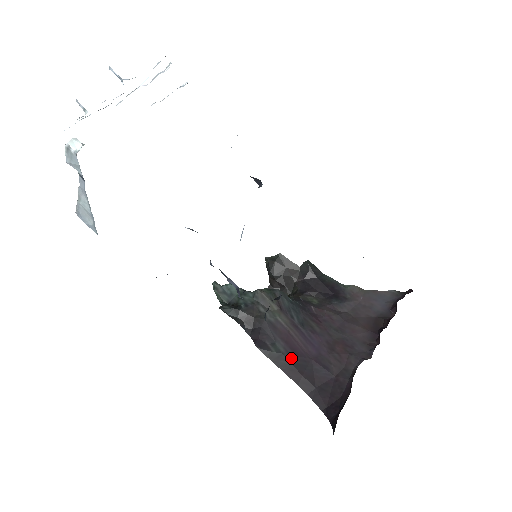
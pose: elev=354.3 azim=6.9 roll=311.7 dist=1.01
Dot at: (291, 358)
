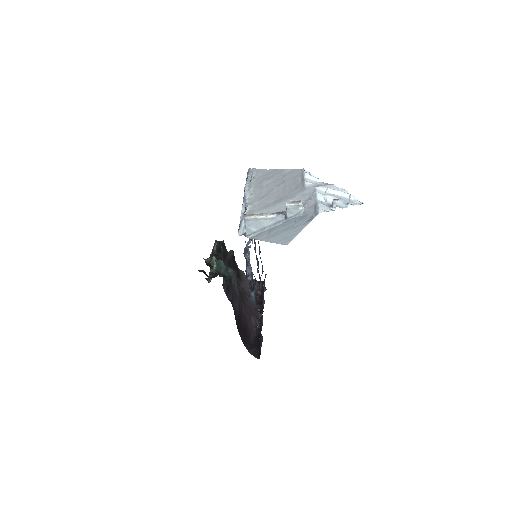
Dot at: (239, 313)
